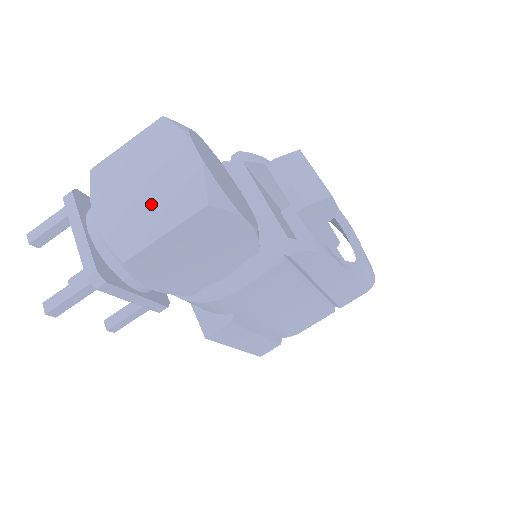
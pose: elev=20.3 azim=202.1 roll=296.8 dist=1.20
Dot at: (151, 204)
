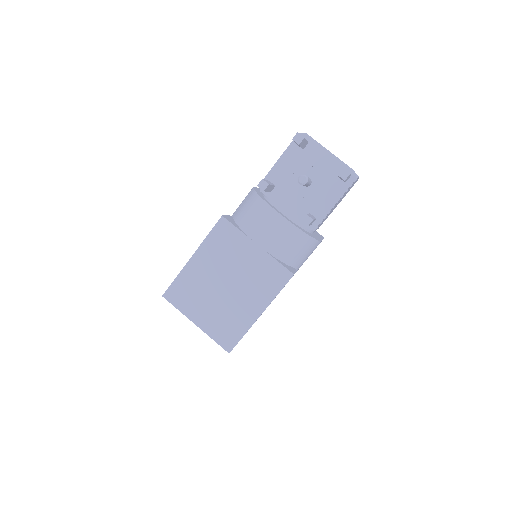
Dot at: occluded
